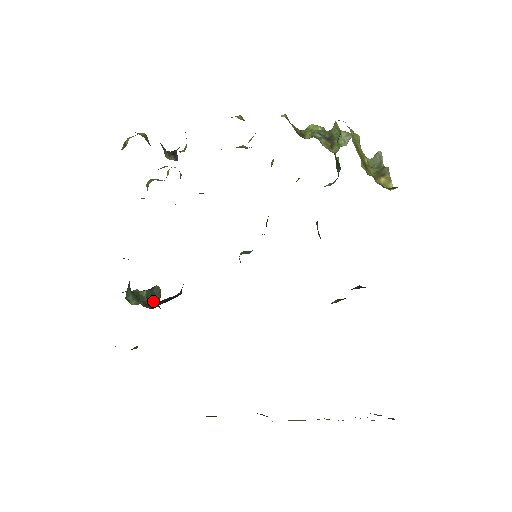
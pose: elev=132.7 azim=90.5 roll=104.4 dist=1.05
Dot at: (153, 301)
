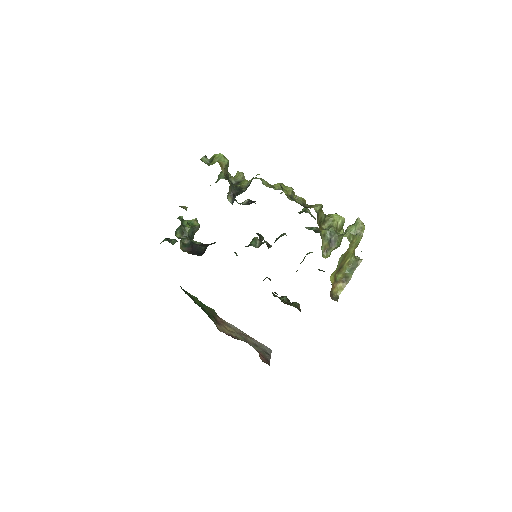
Dot at: (189, 243)
